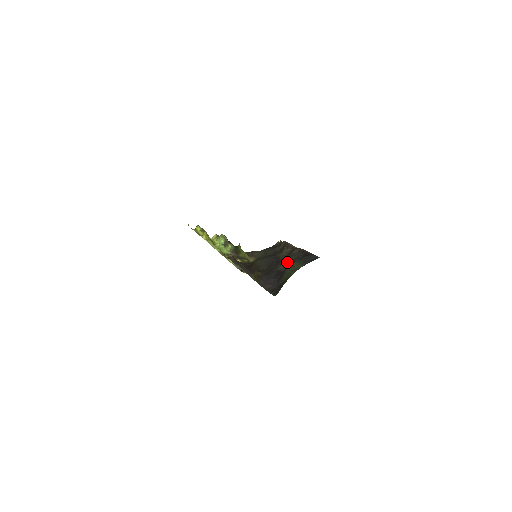
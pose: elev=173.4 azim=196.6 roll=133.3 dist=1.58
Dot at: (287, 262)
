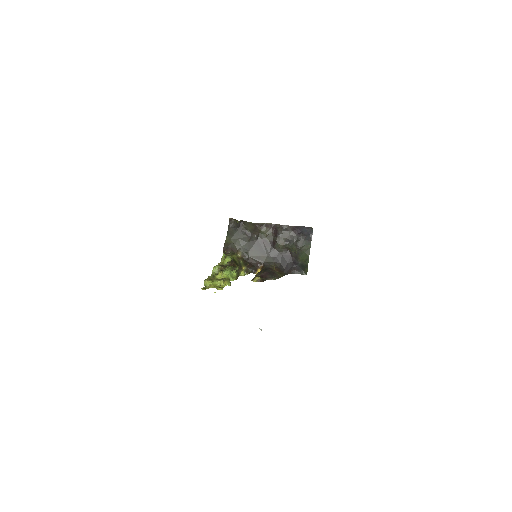
Dot at: (286, 245)
